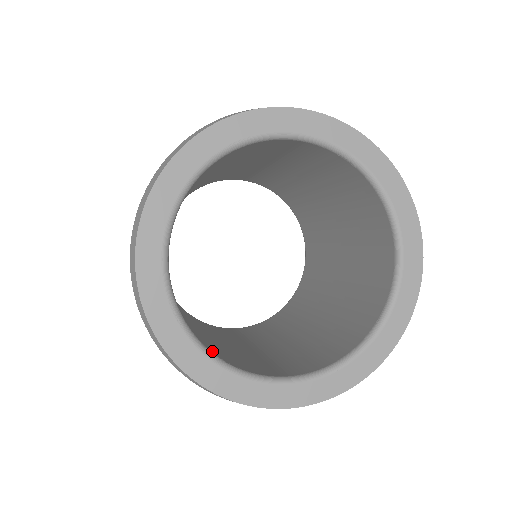
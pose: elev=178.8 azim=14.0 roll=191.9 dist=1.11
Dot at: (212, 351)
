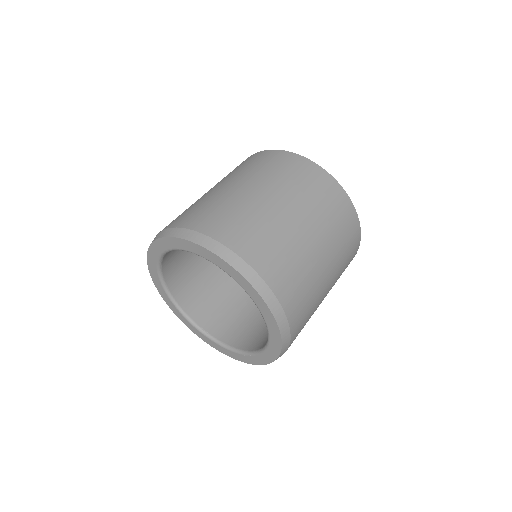
Dot at: (199, 321)
